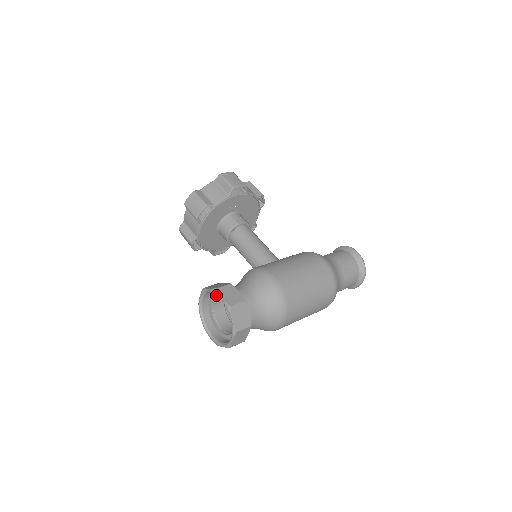
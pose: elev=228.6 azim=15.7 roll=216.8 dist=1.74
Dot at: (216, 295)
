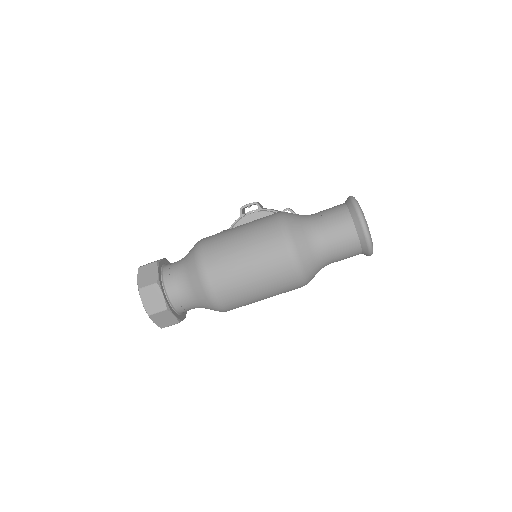
Dot at: occluded
